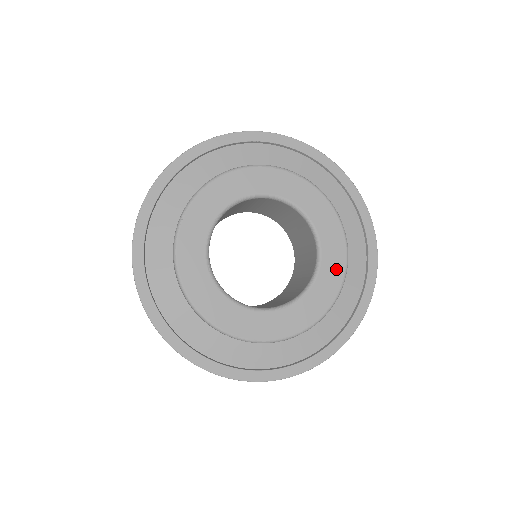
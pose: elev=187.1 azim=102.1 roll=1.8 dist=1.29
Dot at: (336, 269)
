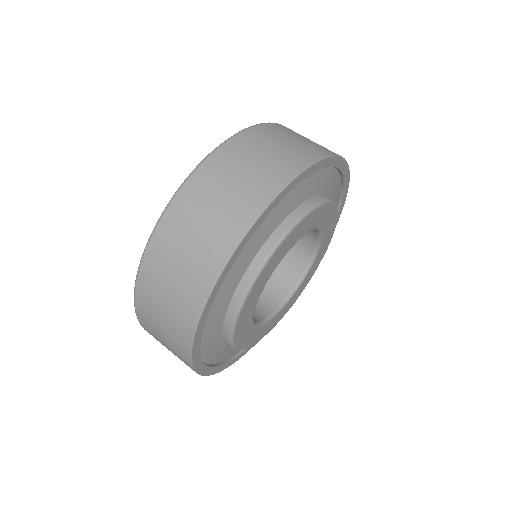
Dot at: (321, 258)
